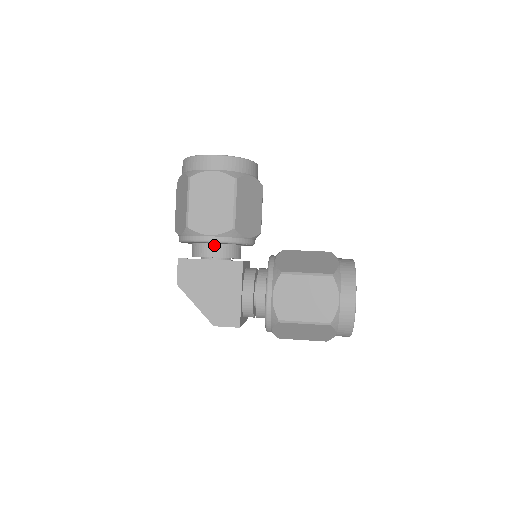
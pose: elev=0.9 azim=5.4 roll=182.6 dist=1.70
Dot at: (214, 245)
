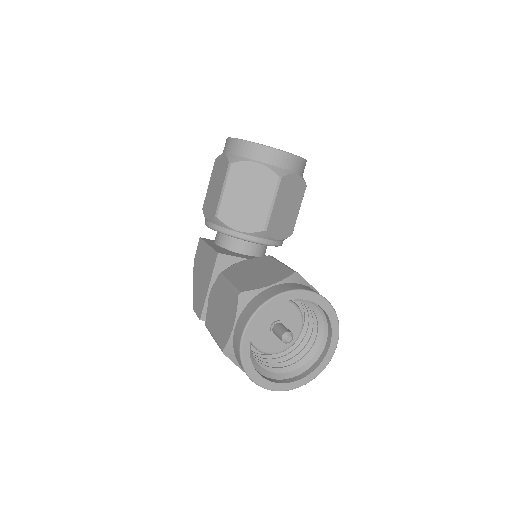
Dot at: occluded
